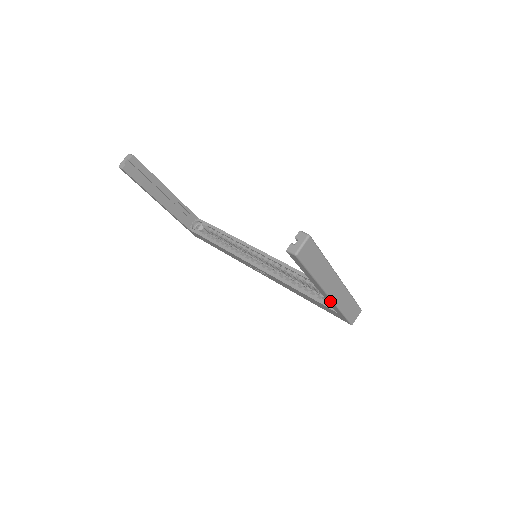
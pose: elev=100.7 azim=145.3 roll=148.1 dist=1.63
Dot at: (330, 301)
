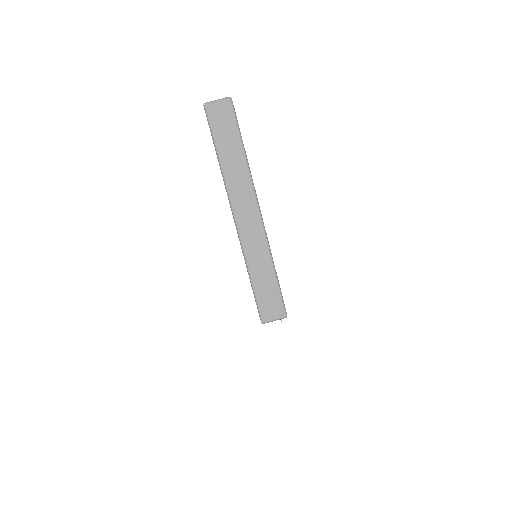
Dot at: (239, 240)
